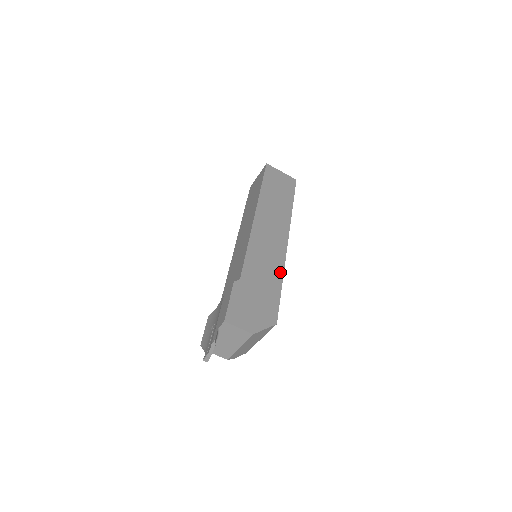
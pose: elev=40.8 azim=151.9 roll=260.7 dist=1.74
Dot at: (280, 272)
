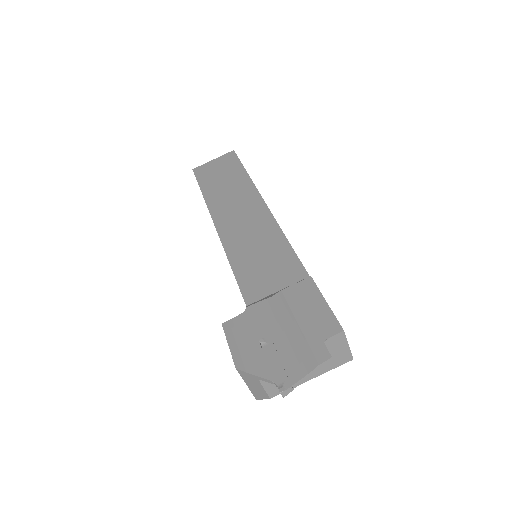
Dot at: occluded
